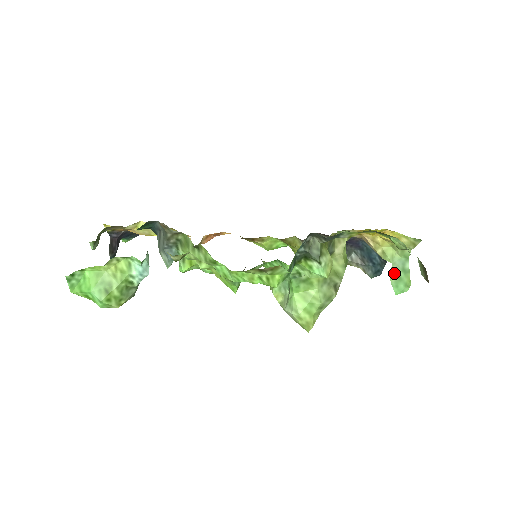
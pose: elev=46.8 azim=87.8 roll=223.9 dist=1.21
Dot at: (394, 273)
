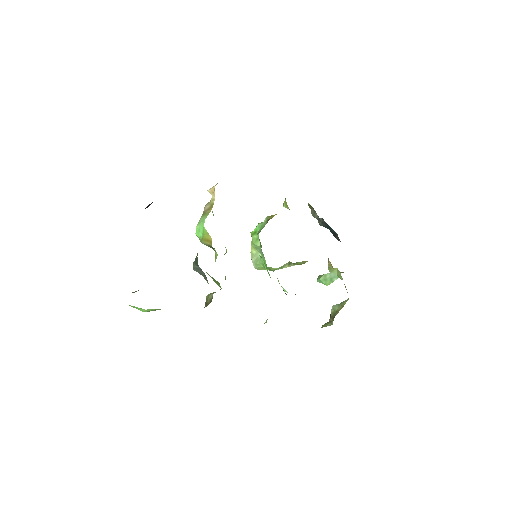
Dot at: (326, 276)
